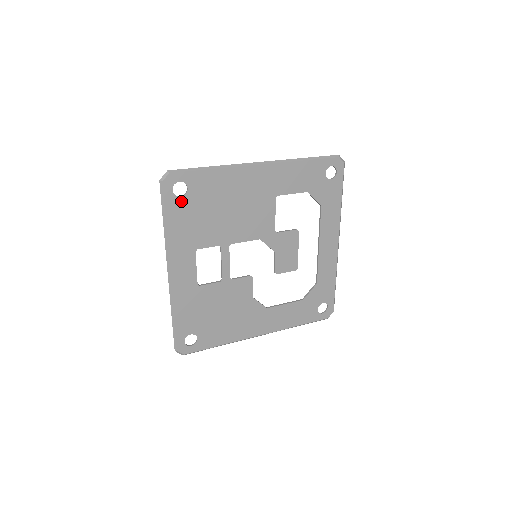
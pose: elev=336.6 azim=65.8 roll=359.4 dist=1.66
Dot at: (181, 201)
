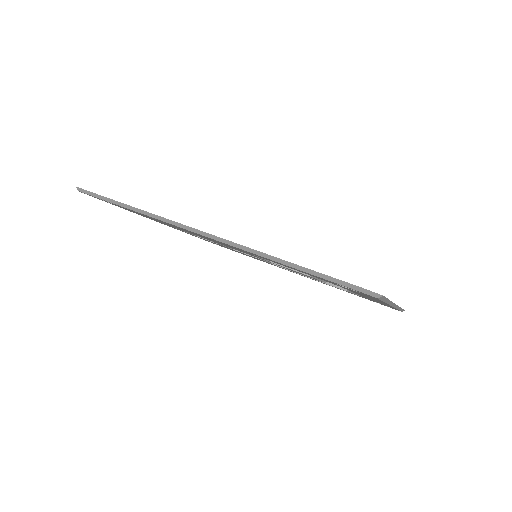
Dot at: occluded
